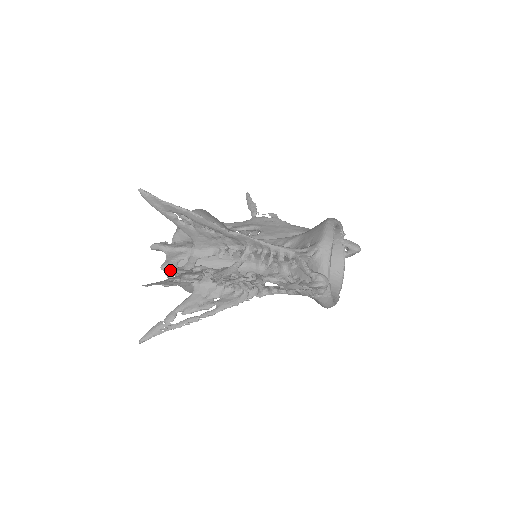
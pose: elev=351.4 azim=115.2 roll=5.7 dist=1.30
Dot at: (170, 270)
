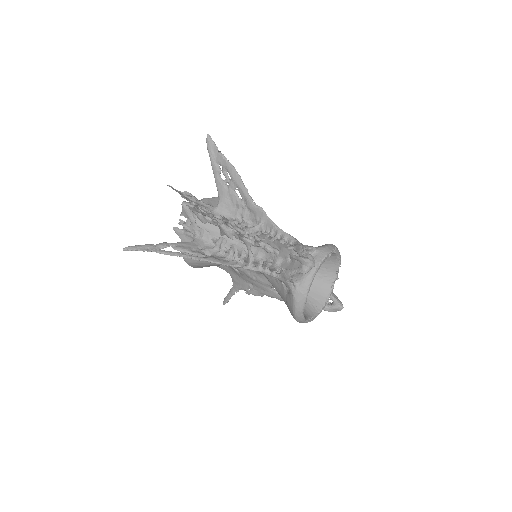
Dot at: (190, 204)
